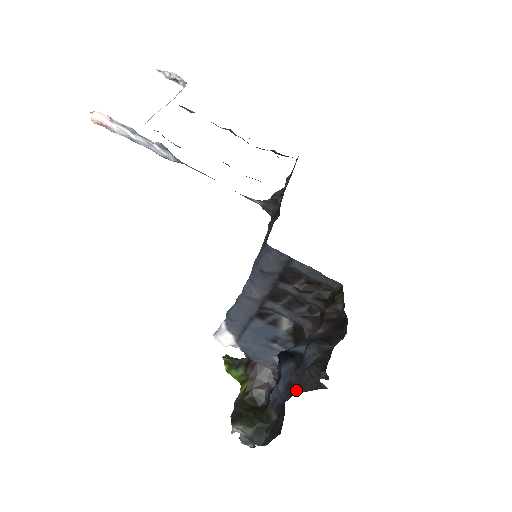
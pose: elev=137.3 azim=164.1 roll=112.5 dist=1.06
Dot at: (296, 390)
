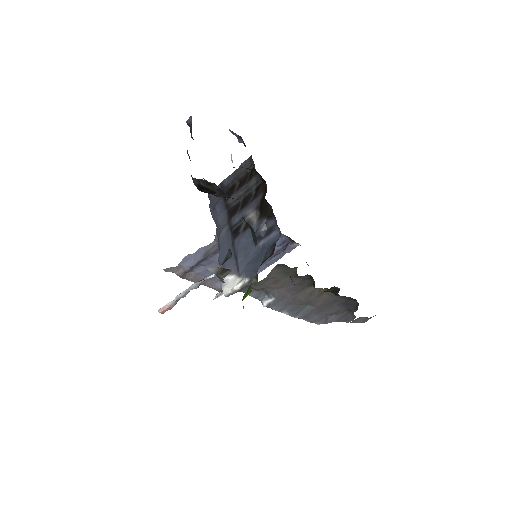
Dot at: occluded
